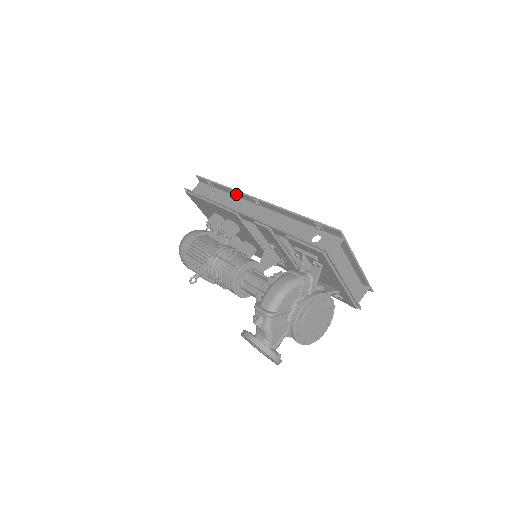
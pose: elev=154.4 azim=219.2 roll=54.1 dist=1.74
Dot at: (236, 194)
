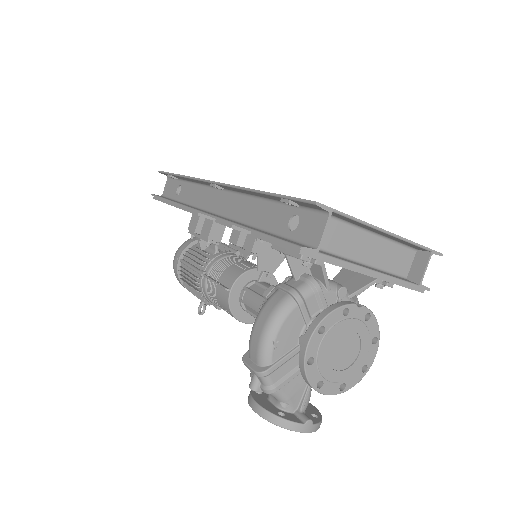
Dot at: (197, 182)
